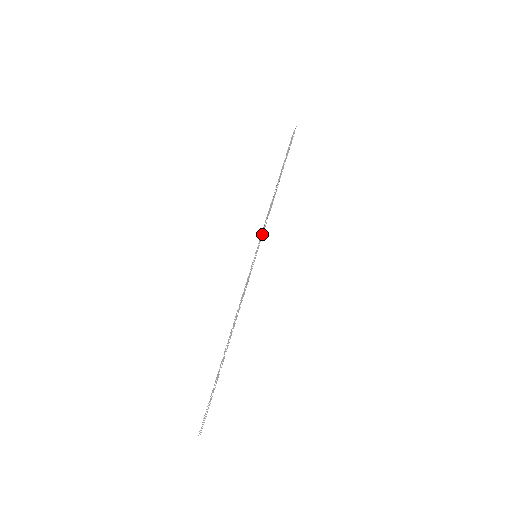
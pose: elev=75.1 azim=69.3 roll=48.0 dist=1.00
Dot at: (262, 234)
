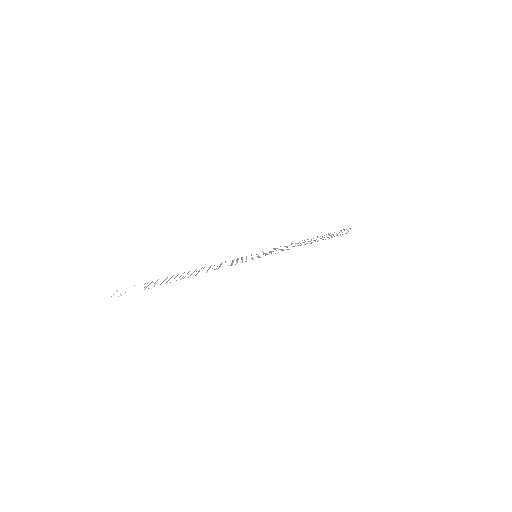
Dot at: occluded
